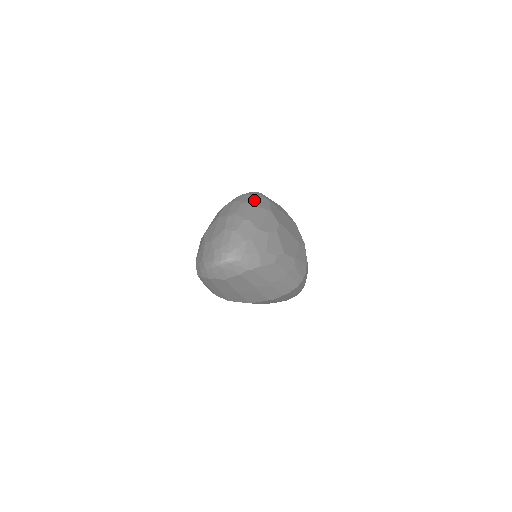
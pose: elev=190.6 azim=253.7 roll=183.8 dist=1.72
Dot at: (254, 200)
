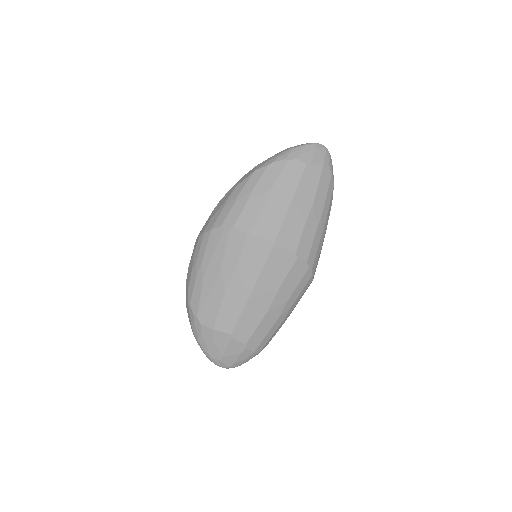
Dot at: occluded
